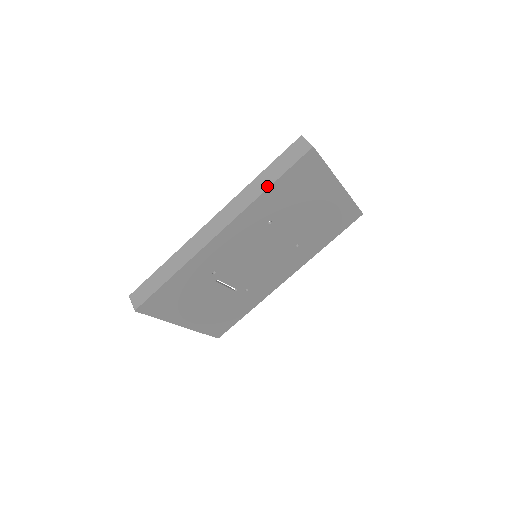
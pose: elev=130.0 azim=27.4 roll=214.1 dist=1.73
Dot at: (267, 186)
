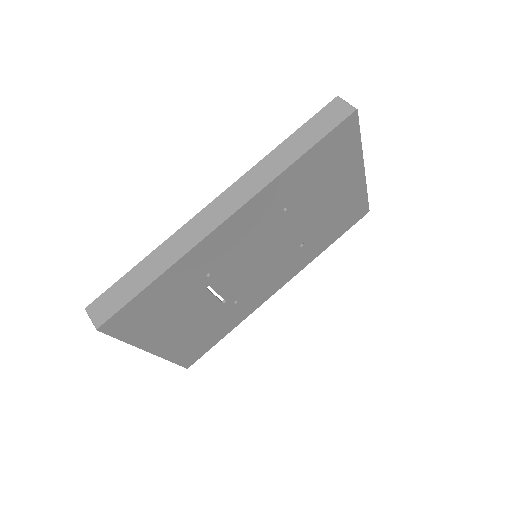
Dot at: (296, 156)
